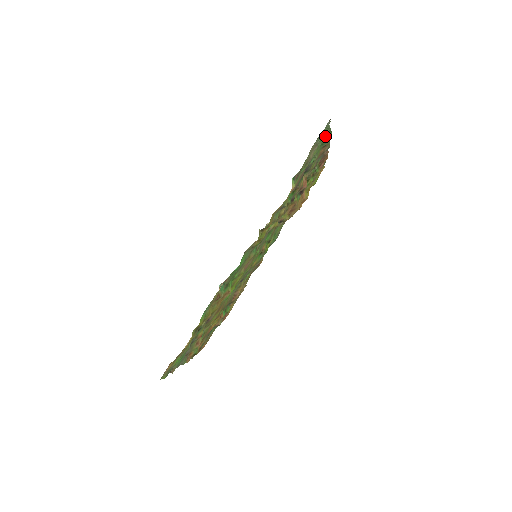
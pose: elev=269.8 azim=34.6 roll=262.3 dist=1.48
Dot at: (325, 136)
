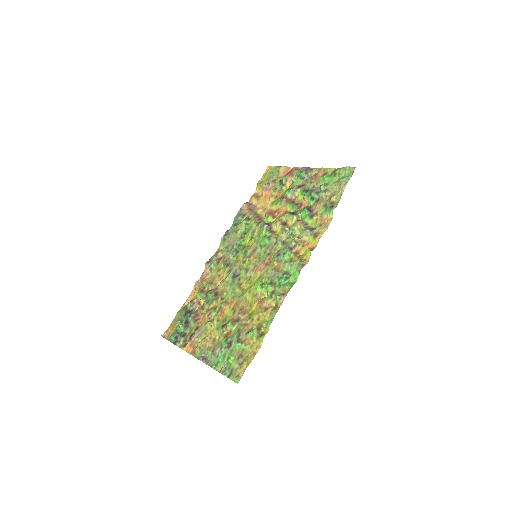
Dot at: (342, 174)
